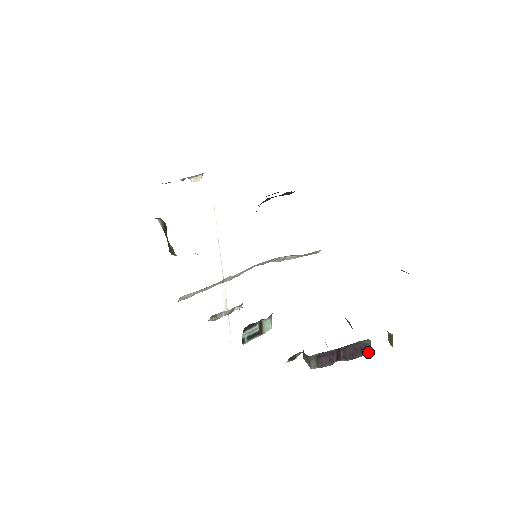
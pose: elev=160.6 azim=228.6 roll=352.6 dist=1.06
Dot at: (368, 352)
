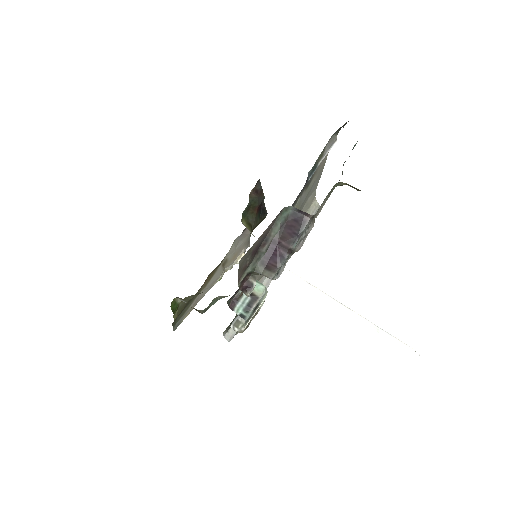
Dot at: (307, 217)
